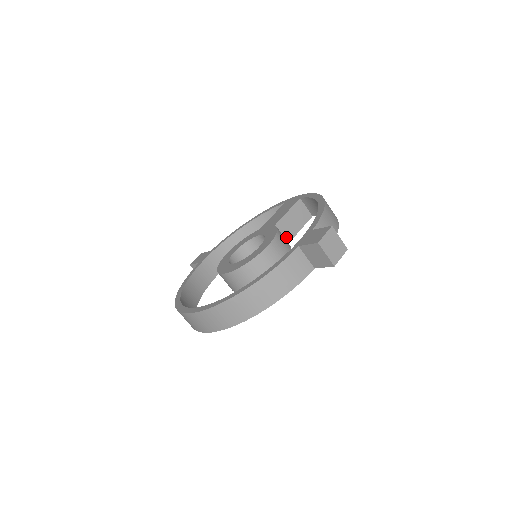
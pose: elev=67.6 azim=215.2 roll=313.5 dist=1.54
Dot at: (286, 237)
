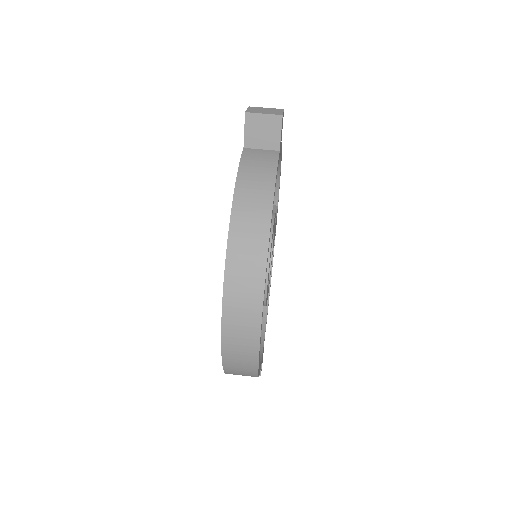
Dot at: occluded
